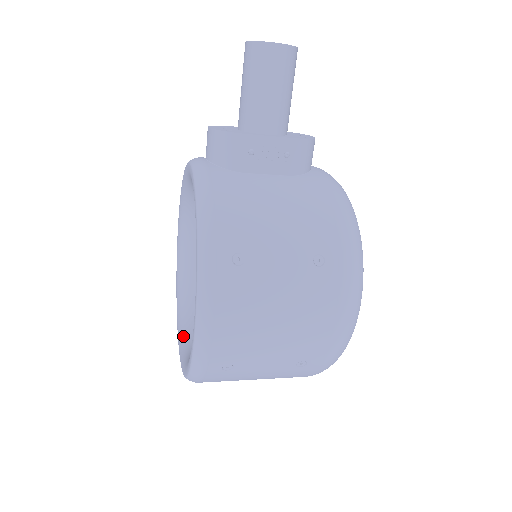
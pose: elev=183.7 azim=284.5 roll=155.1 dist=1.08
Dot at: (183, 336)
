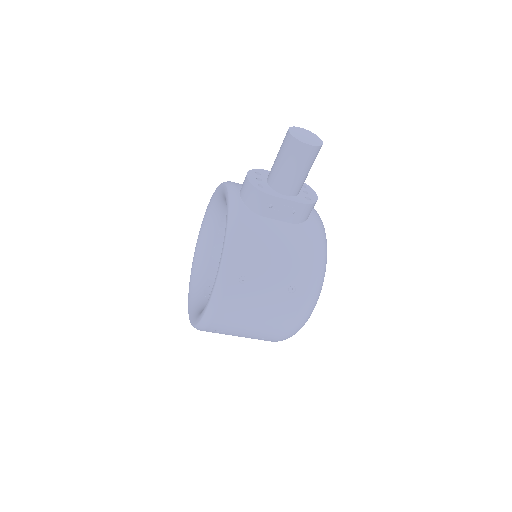
Dot at: (193, 288)
